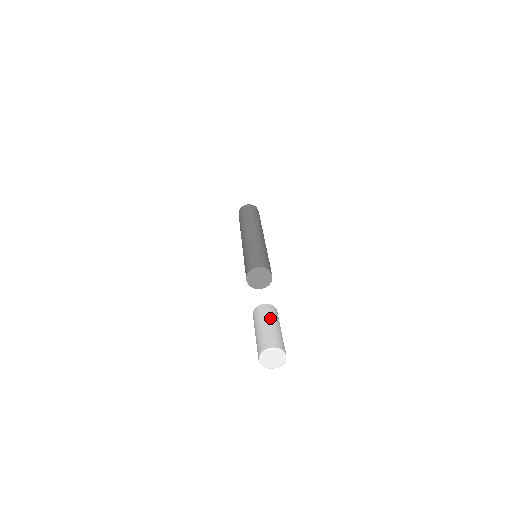
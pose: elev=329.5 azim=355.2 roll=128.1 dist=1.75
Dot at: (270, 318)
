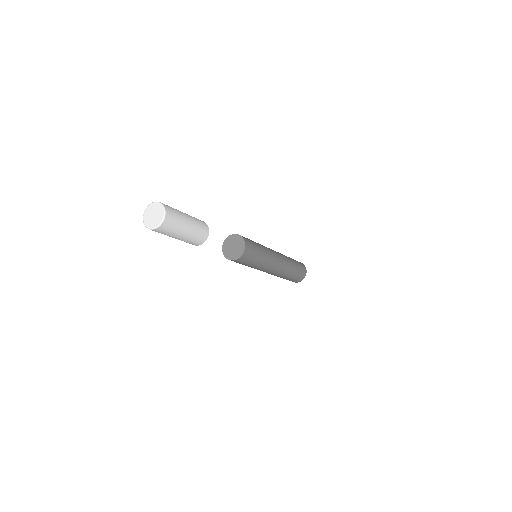
Dot at: occluded
